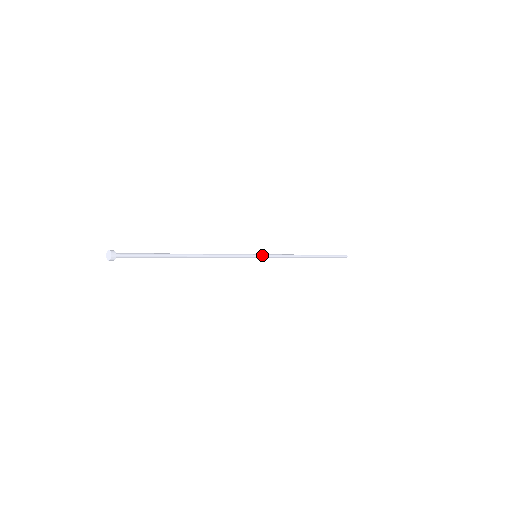
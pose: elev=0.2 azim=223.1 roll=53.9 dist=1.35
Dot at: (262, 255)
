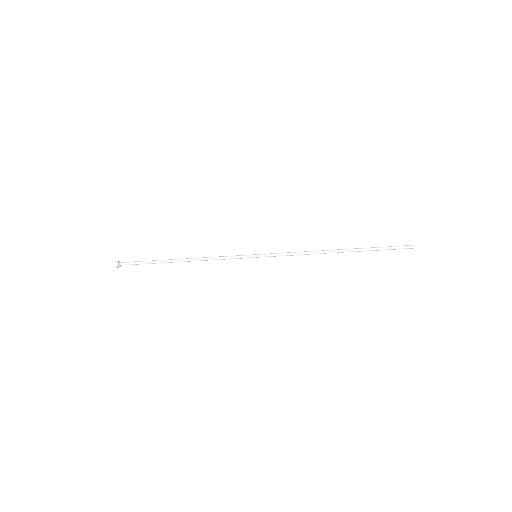
Dot at: (263, 255)
